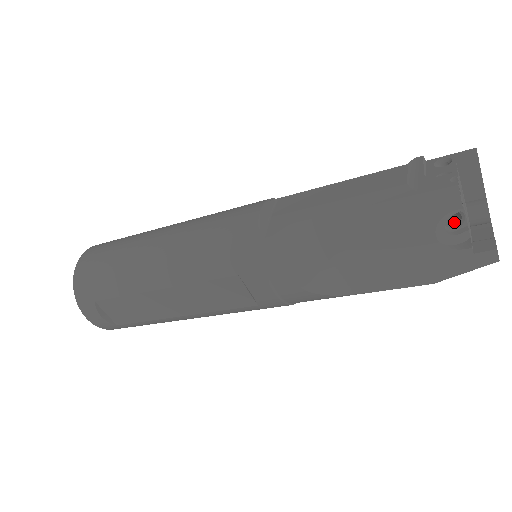
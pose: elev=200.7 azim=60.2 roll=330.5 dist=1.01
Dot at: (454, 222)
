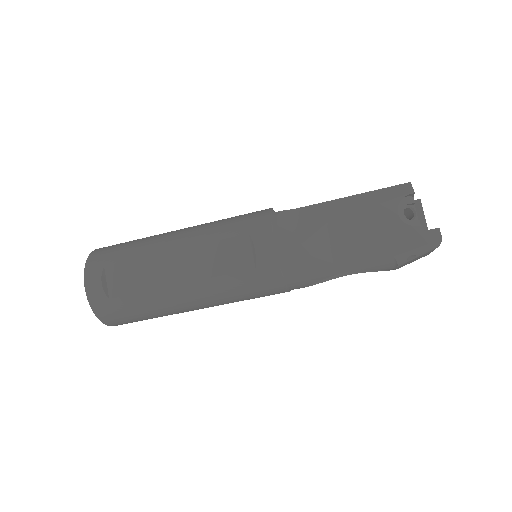
Dot at: occluded
